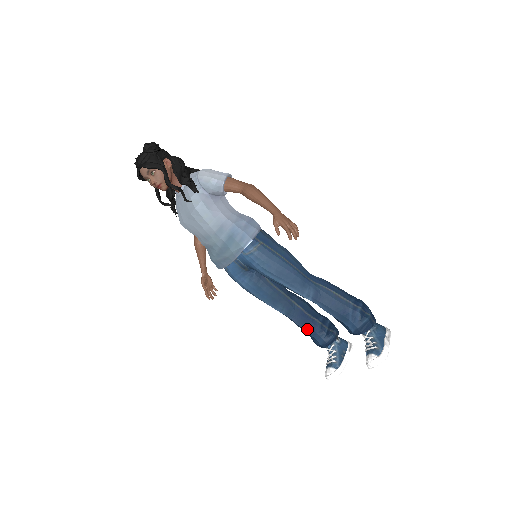
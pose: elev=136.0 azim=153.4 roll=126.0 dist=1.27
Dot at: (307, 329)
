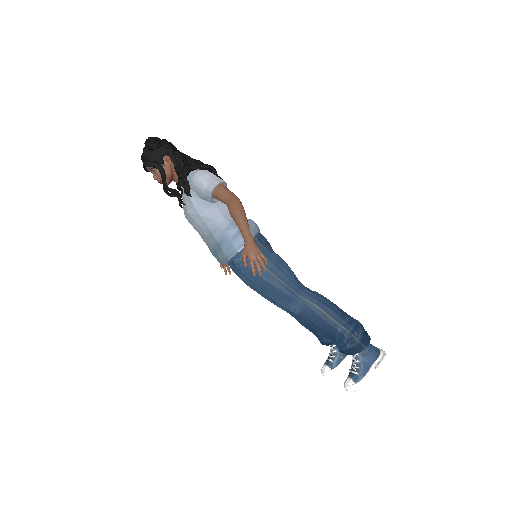
Dot at: (308, 327)
